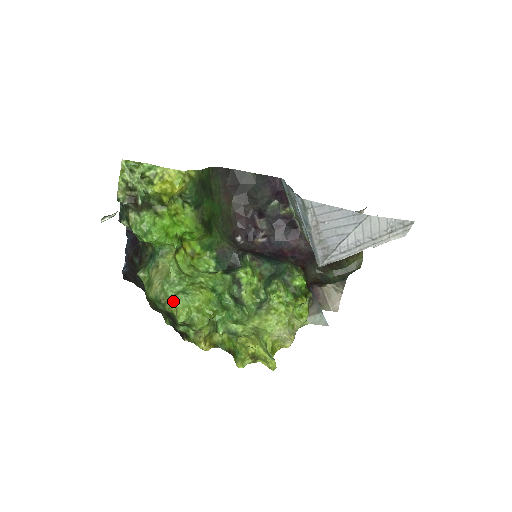
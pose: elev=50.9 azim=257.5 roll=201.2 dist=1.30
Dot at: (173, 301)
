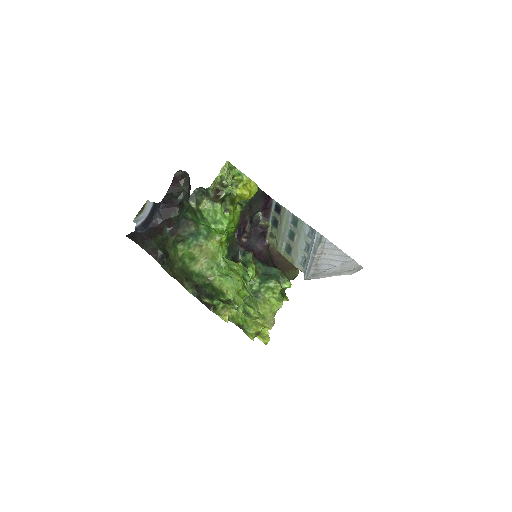
Dot at: (224, 281)
